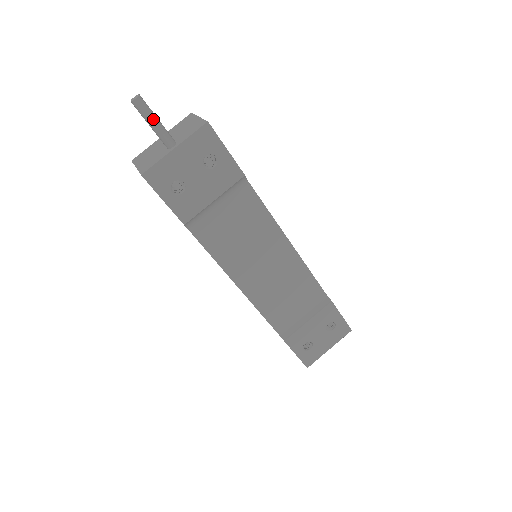
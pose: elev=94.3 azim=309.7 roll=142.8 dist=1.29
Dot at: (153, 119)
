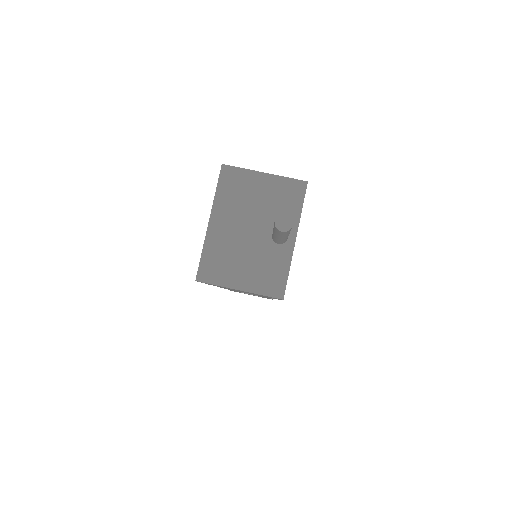
Dot at: occluded
